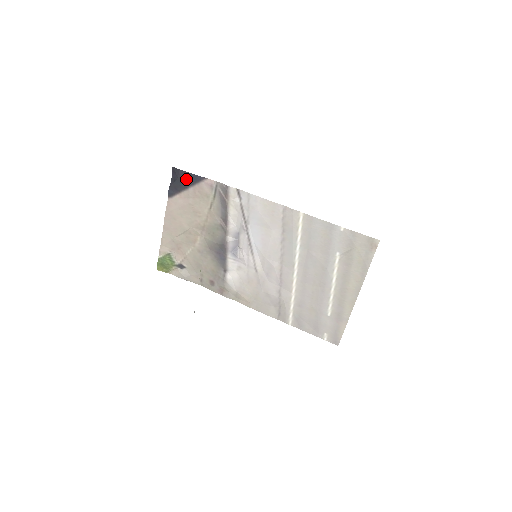
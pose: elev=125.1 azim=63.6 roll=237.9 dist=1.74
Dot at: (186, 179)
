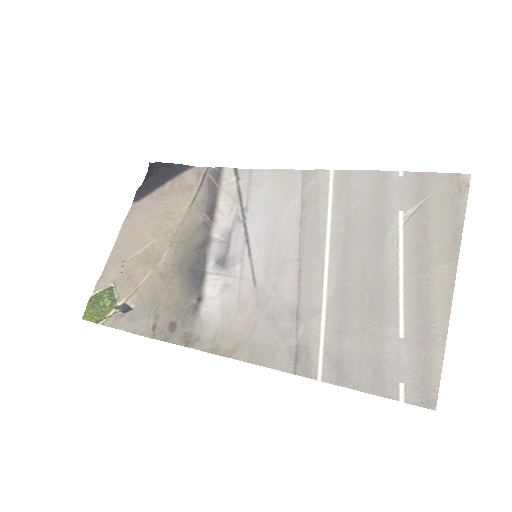
Dot at: (164, 172)
